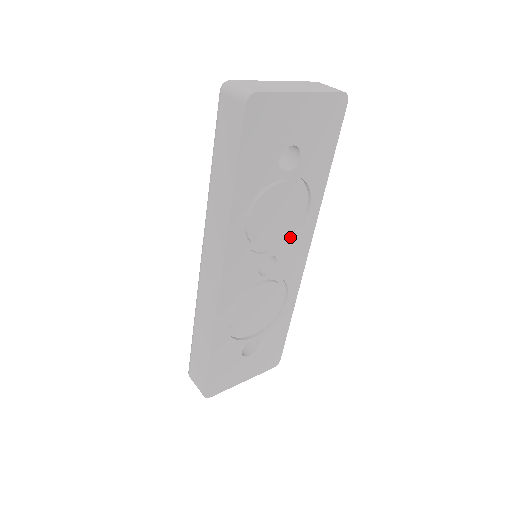
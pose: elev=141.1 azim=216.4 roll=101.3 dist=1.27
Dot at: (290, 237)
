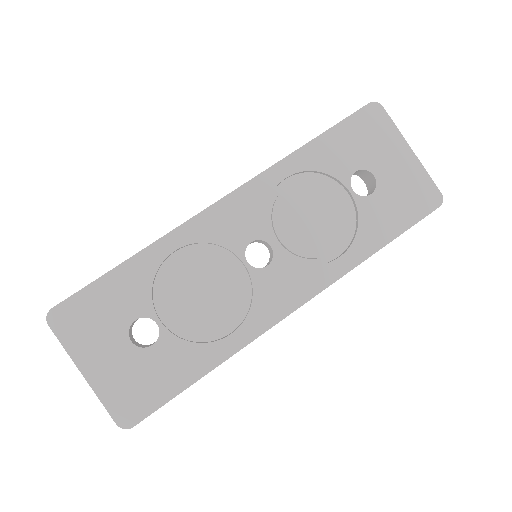
Dot at: (300, 263)
